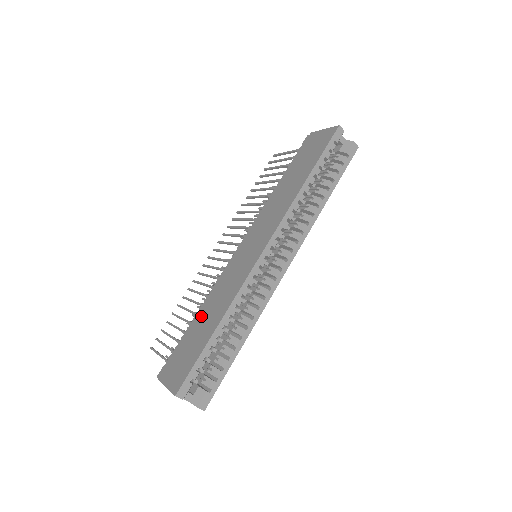
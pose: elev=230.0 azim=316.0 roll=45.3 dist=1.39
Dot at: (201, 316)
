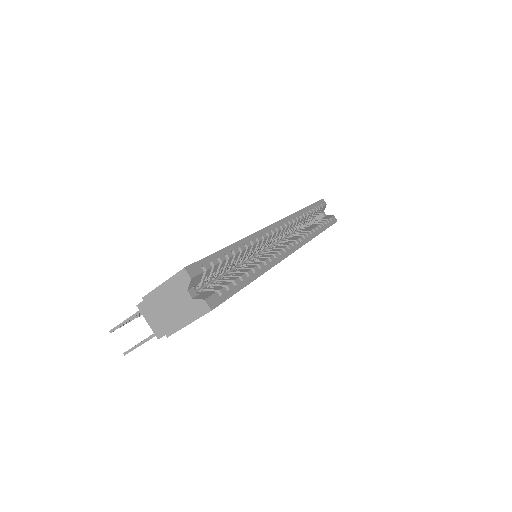
Dot at: occluded
